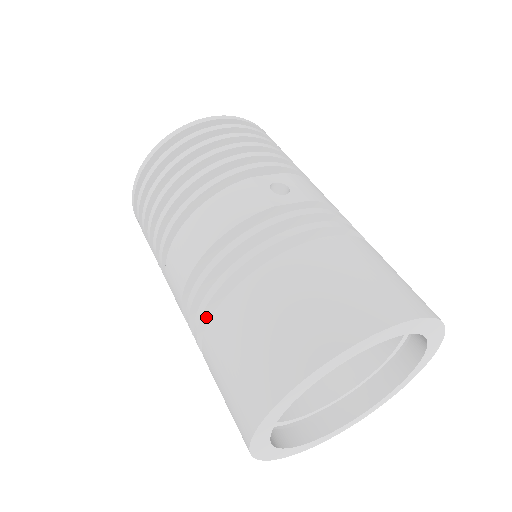
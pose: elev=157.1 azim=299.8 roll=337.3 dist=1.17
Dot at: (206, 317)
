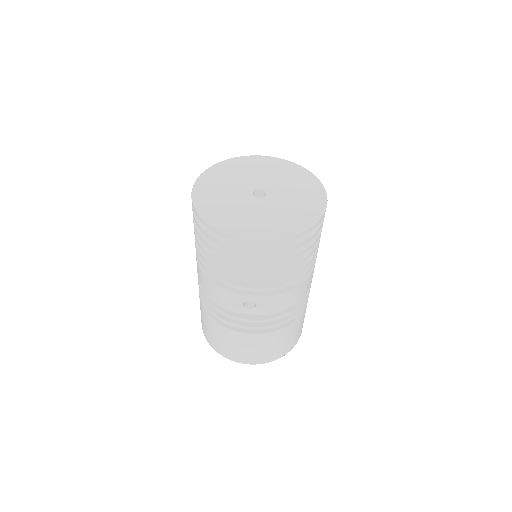
Dot at: occluded
